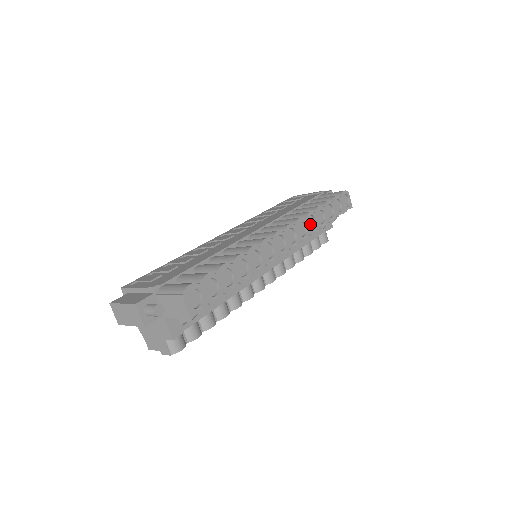
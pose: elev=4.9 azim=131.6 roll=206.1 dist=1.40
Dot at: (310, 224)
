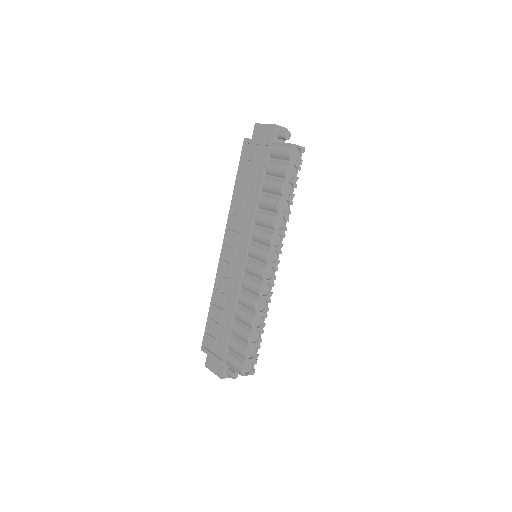
Dot at: (280, 223)
